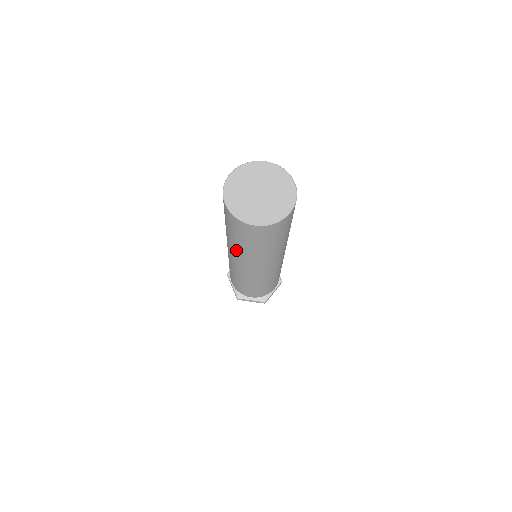
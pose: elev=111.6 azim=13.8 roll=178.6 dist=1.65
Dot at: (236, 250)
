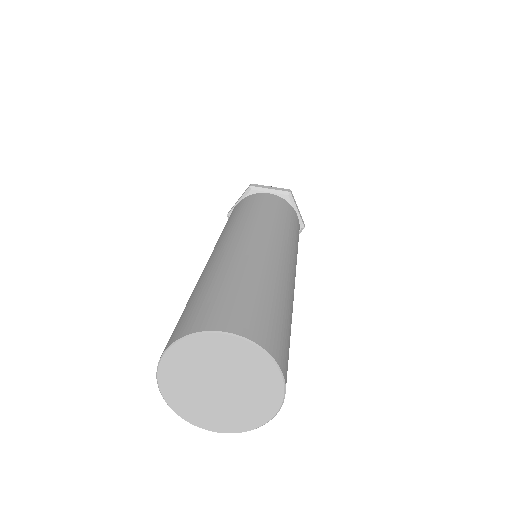
Dot at: occluded
